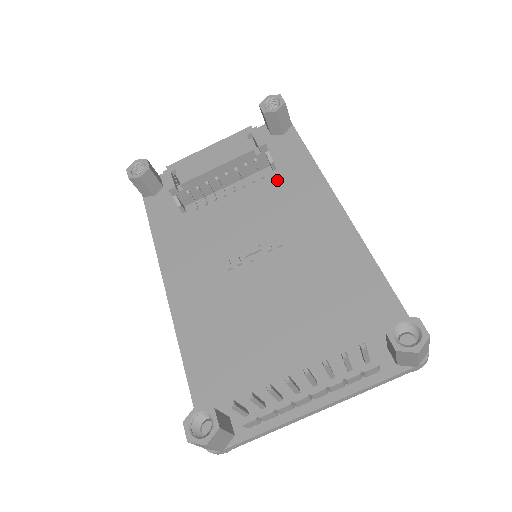
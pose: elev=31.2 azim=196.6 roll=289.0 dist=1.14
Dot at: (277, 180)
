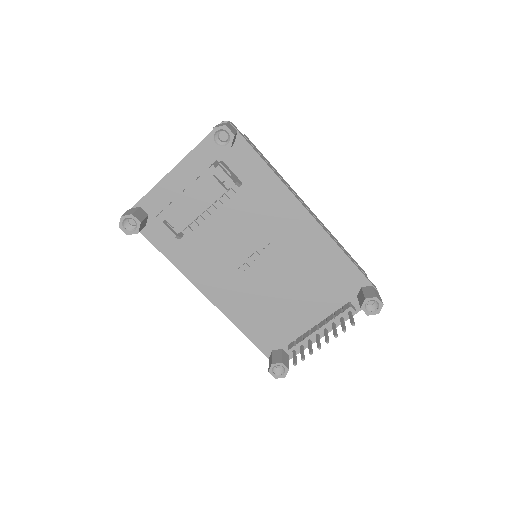
Dot at: (247, 194)
